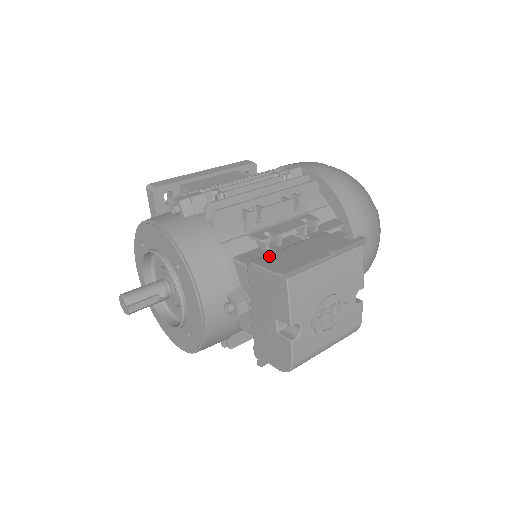
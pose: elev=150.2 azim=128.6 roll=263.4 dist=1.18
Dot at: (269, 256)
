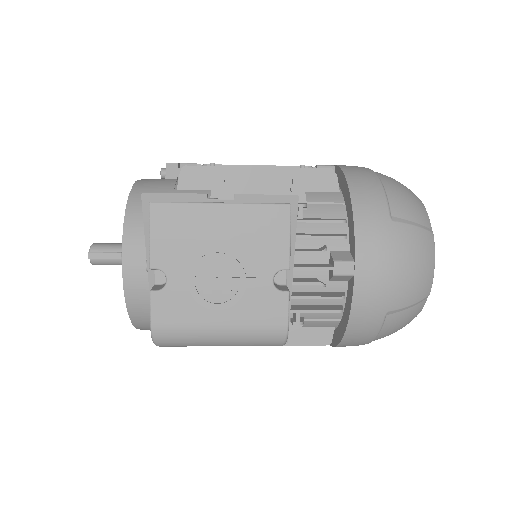
Dot at: occluded
